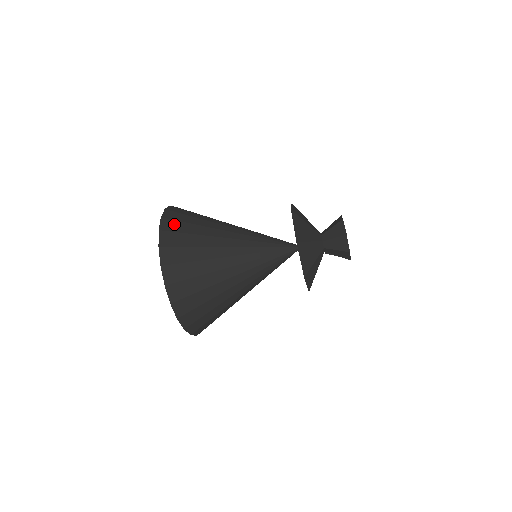
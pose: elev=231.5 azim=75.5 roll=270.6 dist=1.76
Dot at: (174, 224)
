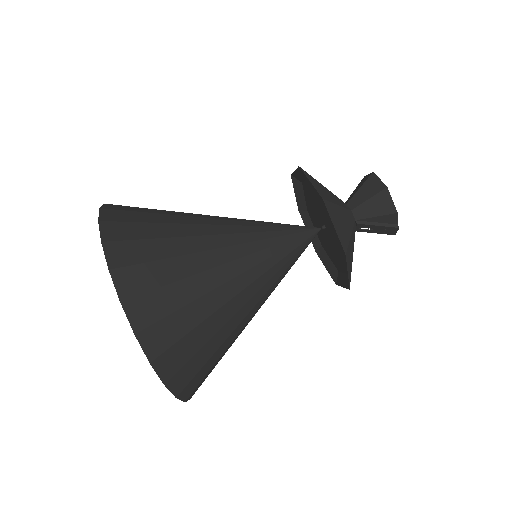
Dot at: occluded
